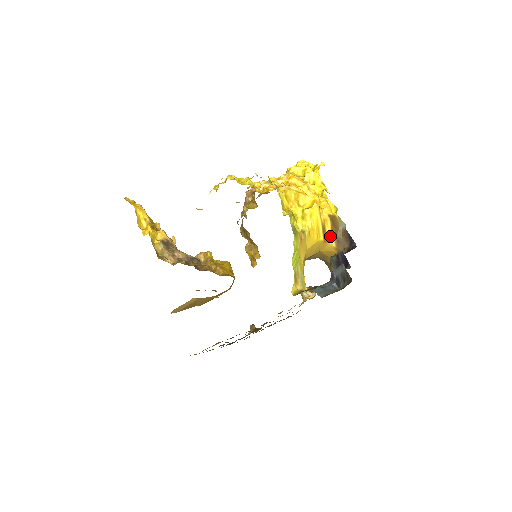
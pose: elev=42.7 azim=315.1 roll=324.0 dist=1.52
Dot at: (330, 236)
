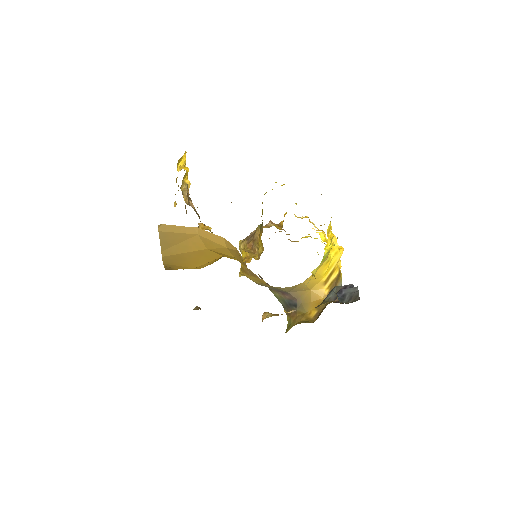
Dot at: (330, 283)
